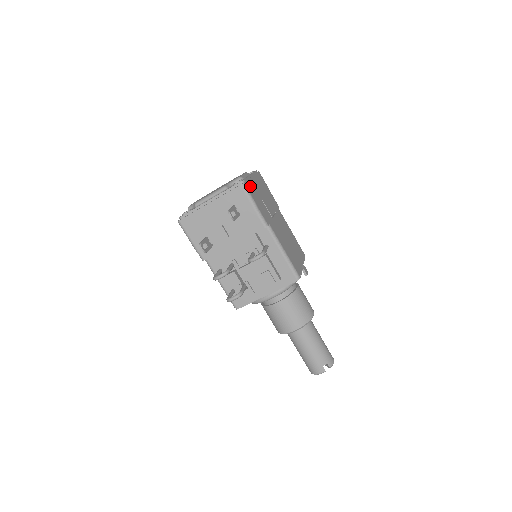
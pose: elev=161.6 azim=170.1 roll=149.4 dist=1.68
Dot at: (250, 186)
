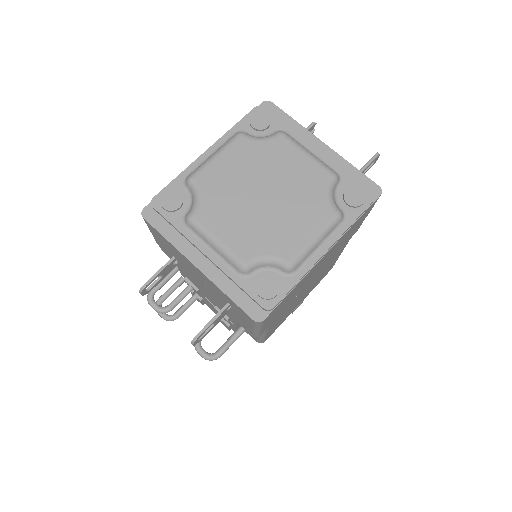
Dot at: (284, 300)
